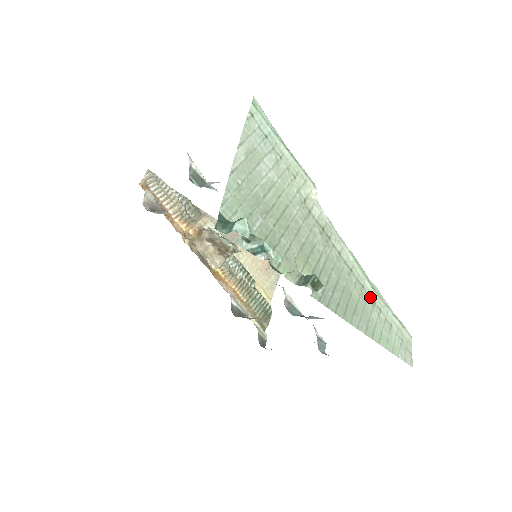
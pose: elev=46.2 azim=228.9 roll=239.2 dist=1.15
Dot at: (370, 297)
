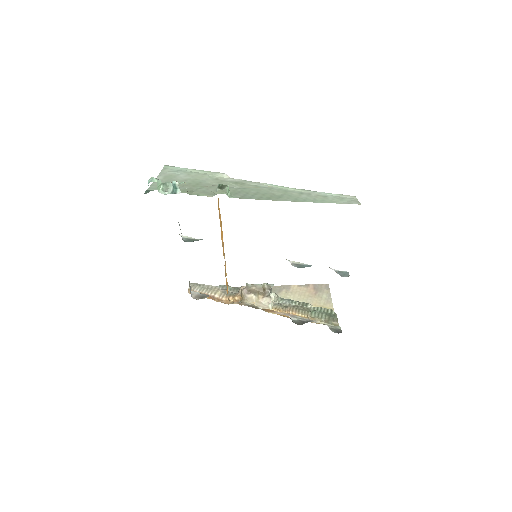
Dot at: (296, 192)
